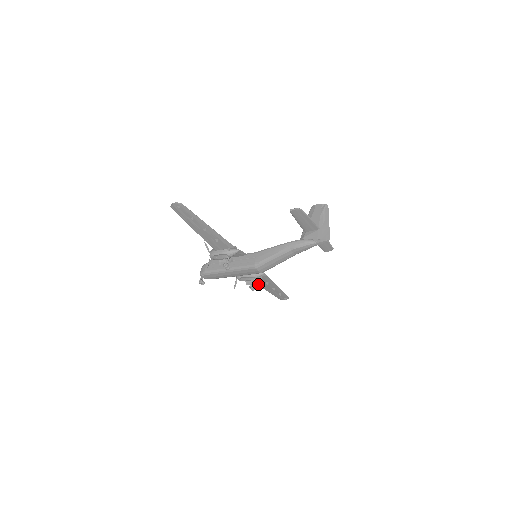
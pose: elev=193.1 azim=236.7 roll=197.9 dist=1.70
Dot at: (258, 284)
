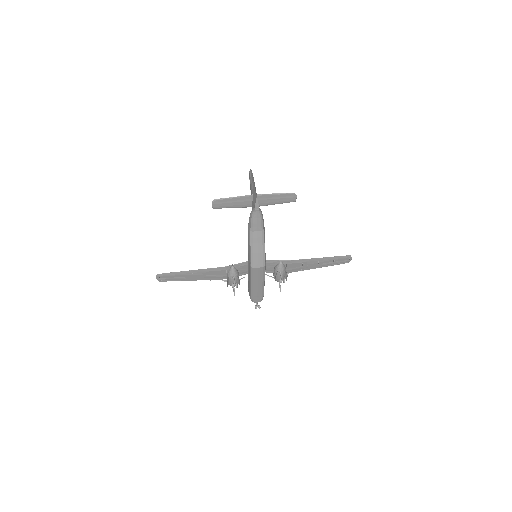
Dot at: (303, 270)
